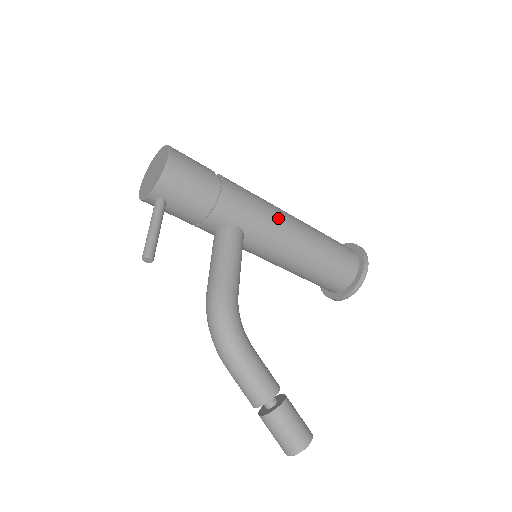
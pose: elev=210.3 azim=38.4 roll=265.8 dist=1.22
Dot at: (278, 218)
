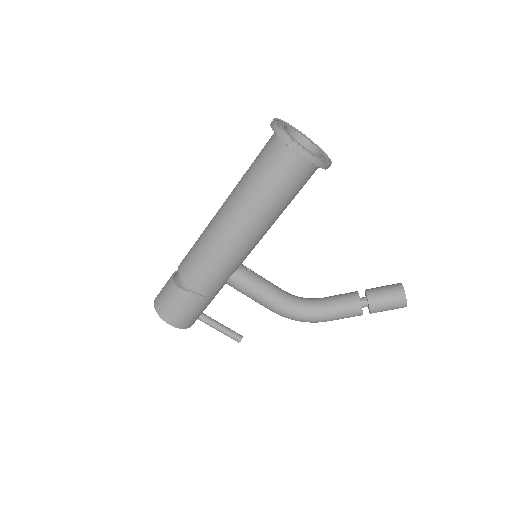
Dot at: (230, 249)
